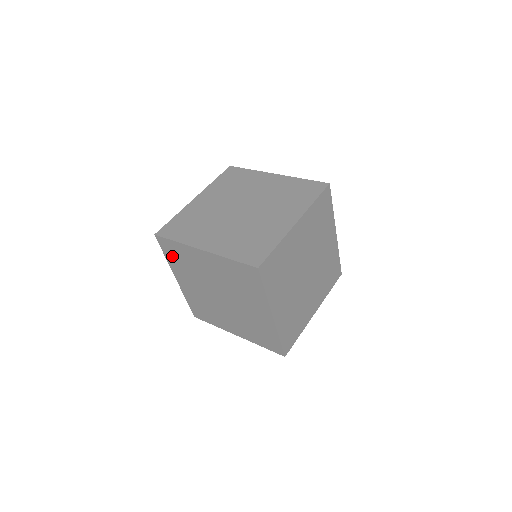
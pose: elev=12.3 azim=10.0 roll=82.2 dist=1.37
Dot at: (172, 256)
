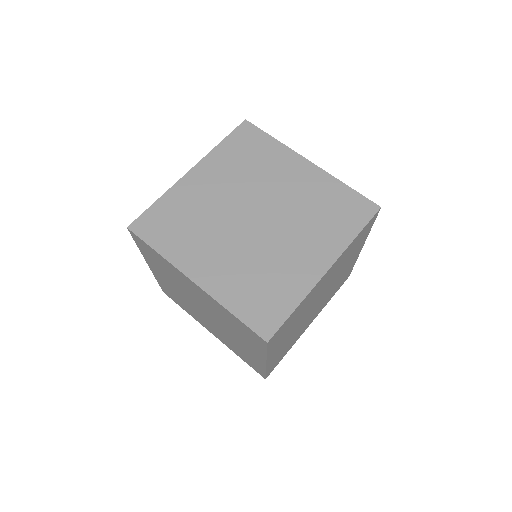
Dot at: (148, 253)
